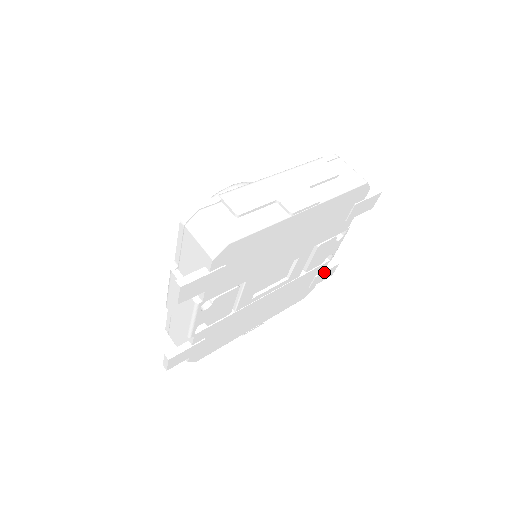
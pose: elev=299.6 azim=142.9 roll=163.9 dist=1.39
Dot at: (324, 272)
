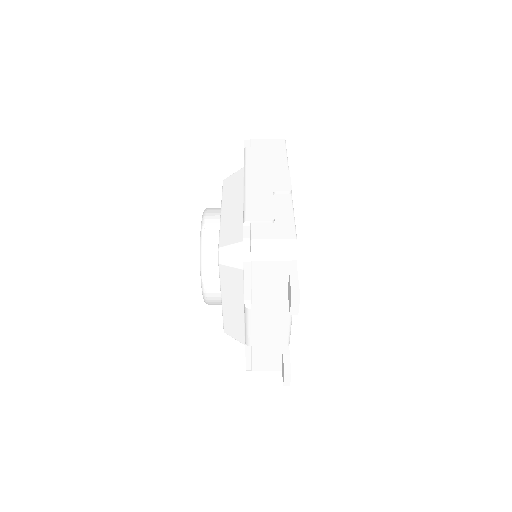
Dot at: occluded
